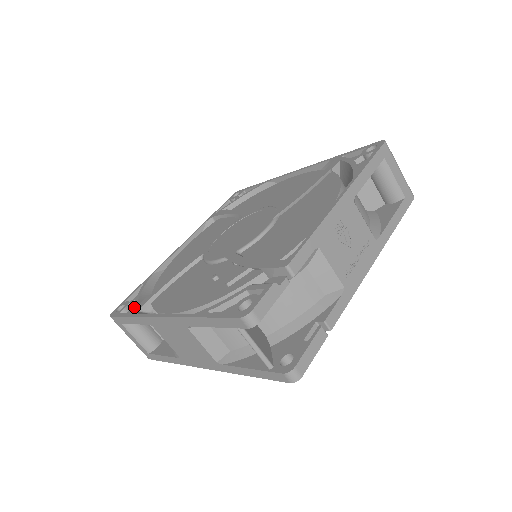
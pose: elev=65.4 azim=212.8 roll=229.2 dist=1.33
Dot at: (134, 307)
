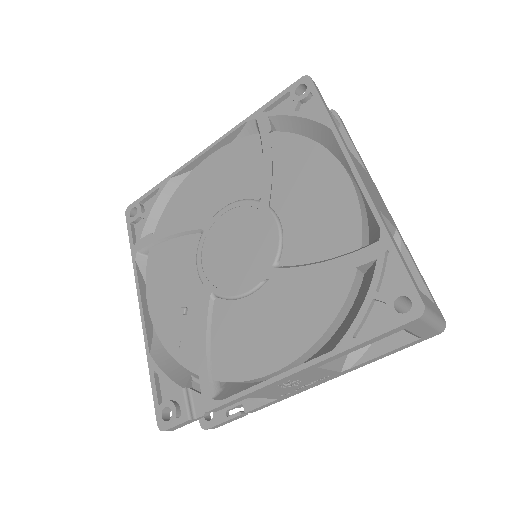
Dot at: (138, 237)
